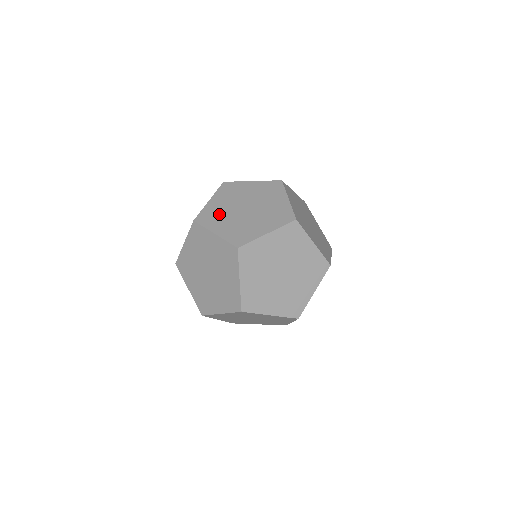
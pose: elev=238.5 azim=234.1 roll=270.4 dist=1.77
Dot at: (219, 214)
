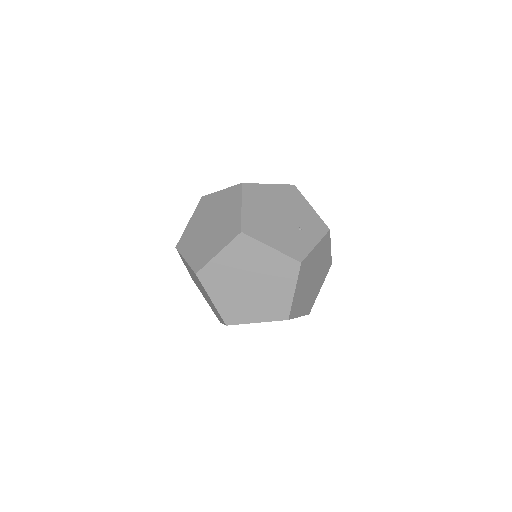
Dot at: occluded
